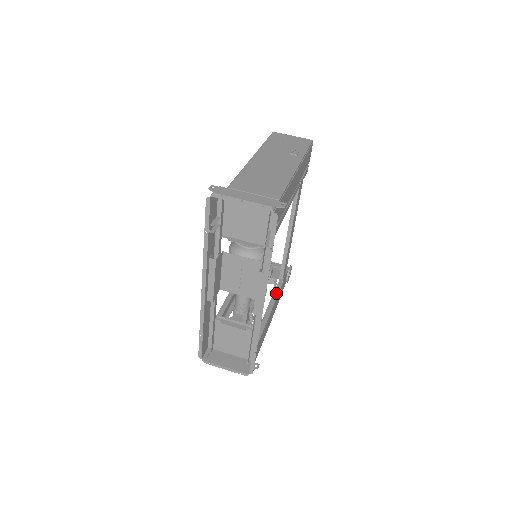
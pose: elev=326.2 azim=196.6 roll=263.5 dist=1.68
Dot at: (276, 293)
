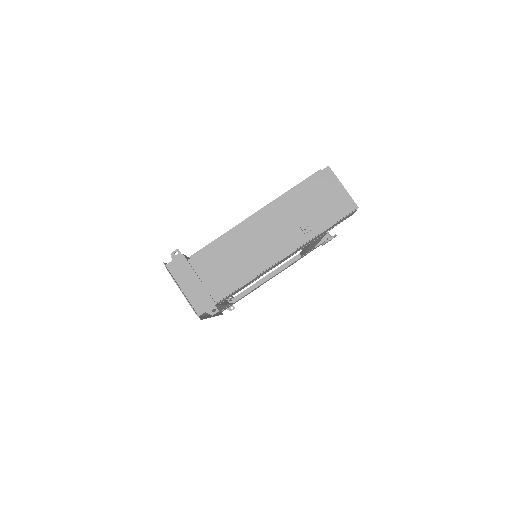
Dot at: (288, 263)
